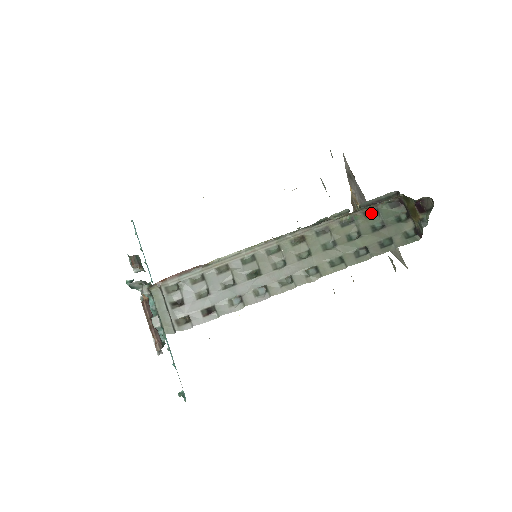
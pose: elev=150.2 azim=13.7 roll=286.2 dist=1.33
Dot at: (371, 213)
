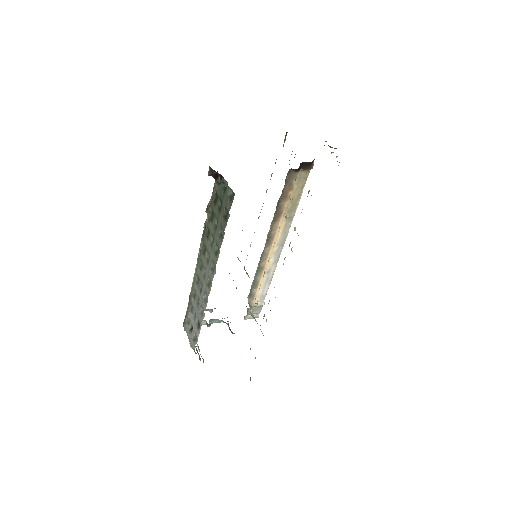
Dot at: (216, 199)
